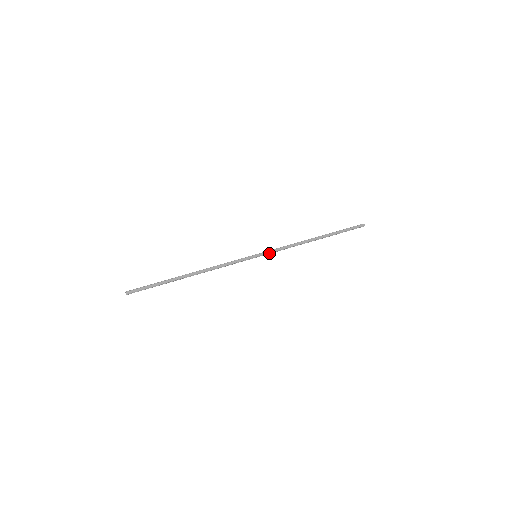
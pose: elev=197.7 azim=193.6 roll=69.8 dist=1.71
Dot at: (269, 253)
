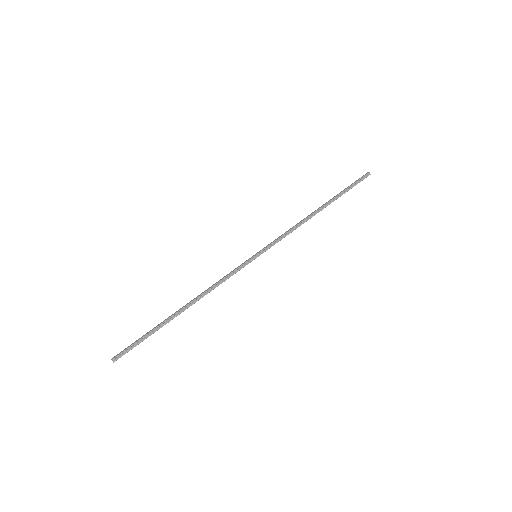
Dot at: (270, 246)
